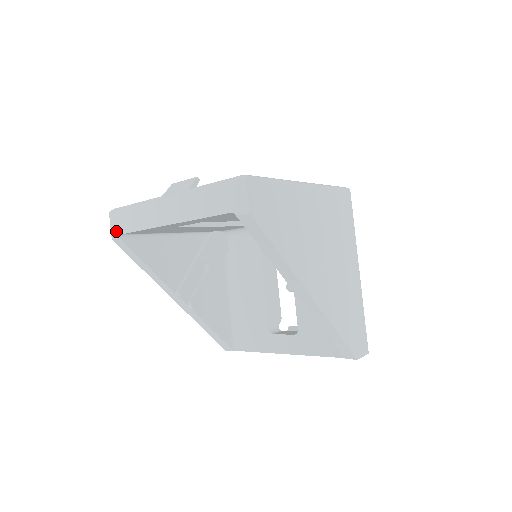
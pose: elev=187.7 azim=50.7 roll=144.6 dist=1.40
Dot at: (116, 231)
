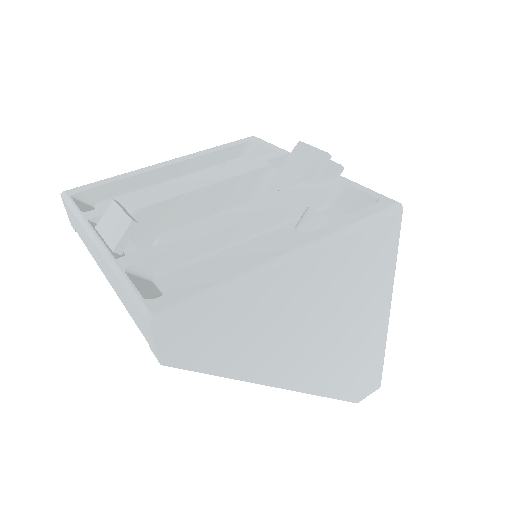
Dot at: (71, 222)
